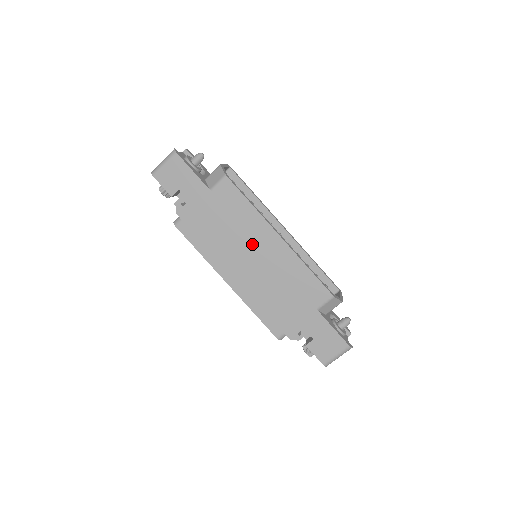
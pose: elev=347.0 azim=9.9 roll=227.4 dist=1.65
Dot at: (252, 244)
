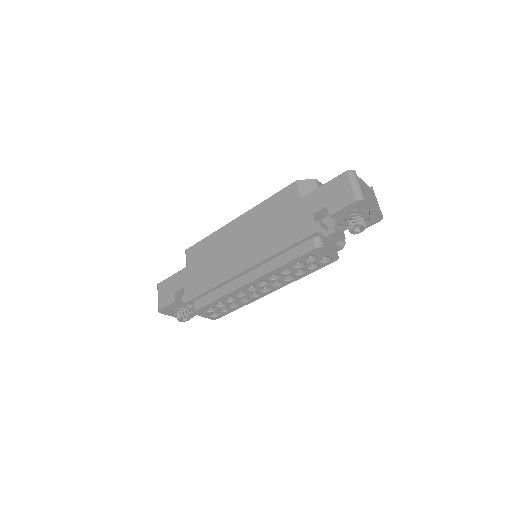
Dot at: (231, 244)
